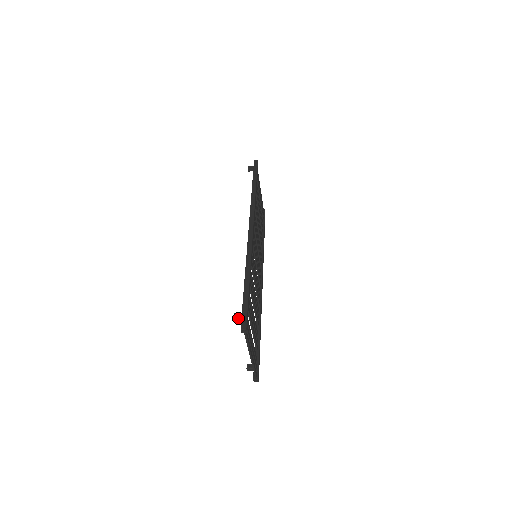
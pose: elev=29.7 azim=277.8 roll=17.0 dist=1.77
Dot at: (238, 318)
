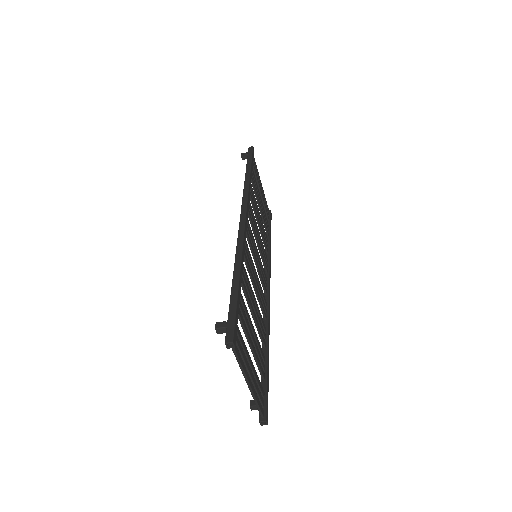
Dot at: (222, 328)
